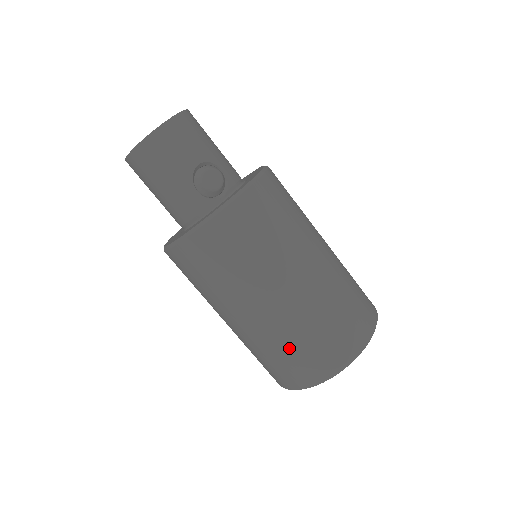
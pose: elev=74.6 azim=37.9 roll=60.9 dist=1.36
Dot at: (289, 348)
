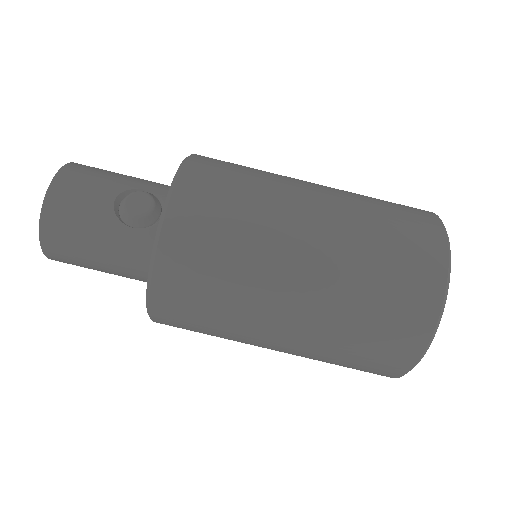
Dot at: (362, 320)
